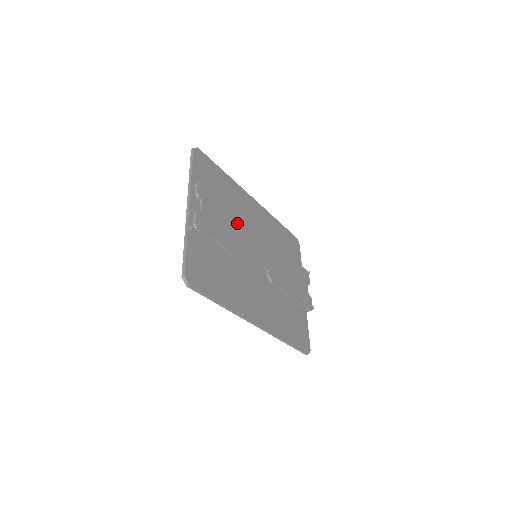
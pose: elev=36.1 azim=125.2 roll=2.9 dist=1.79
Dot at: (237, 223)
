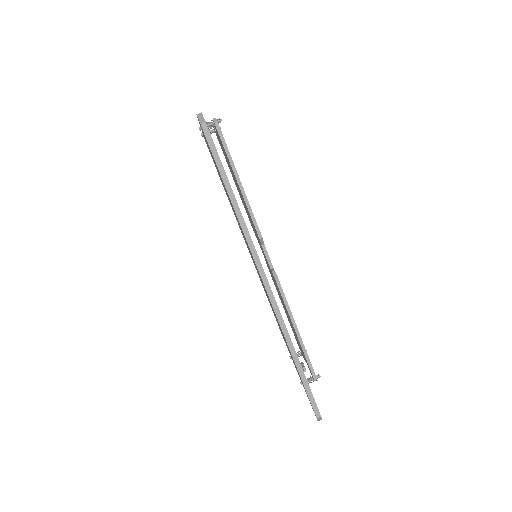
Dot at: occluded
